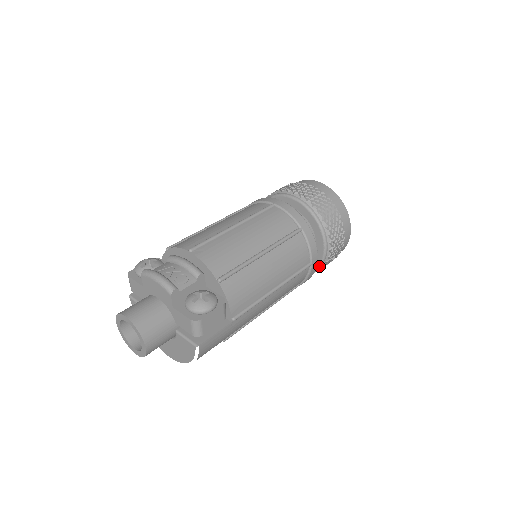
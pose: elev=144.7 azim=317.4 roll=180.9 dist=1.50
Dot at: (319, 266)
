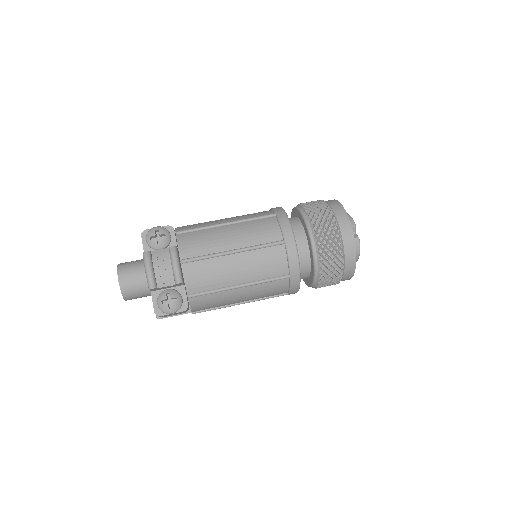
Dot at: (306, 284)
